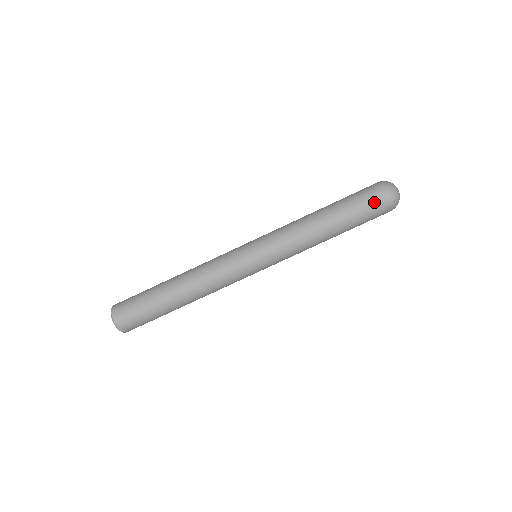
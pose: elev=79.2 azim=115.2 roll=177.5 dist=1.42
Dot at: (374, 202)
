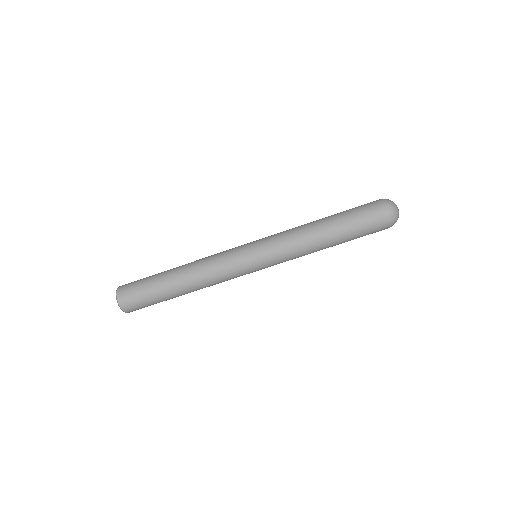
Dot at: (372, 215)
